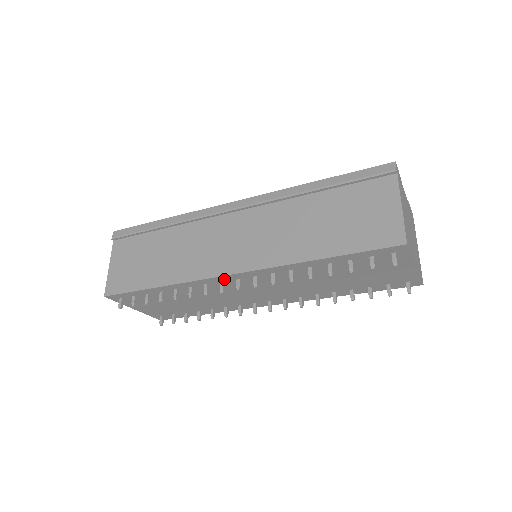
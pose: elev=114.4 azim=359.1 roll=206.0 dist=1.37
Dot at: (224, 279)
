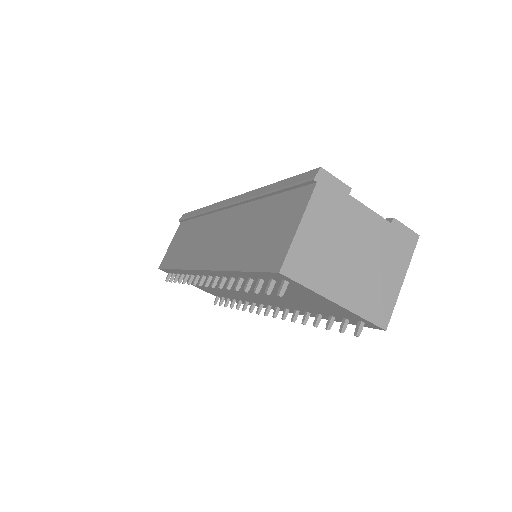
Dot at: (201, 273)
